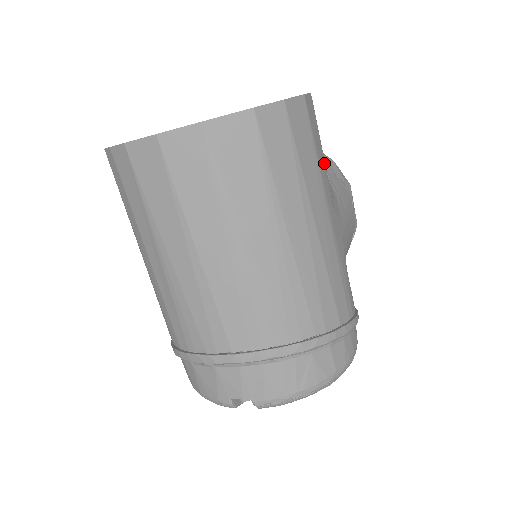
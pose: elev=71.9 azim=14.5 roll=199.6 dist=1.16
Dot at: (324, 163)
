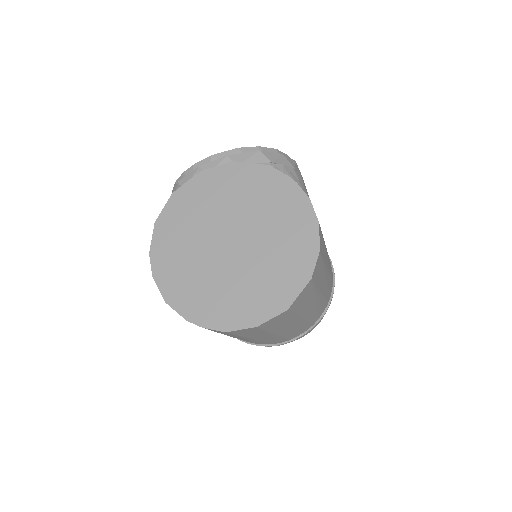
Dot at: occluded
